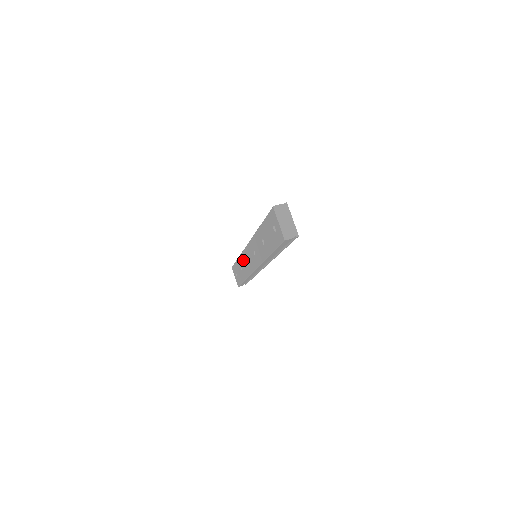
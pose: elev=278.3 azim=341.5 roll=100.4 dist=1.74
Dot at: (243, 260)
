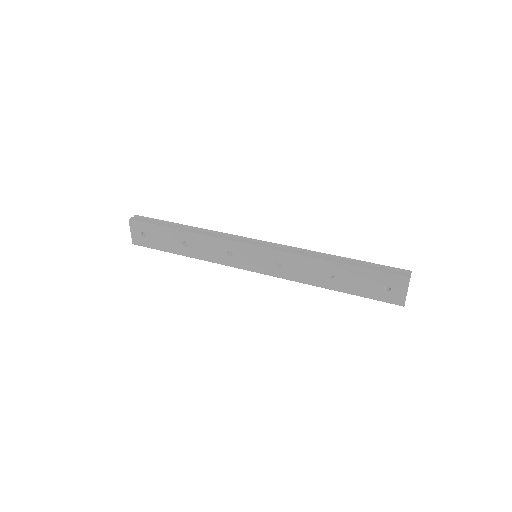
Dot at: (212, 245)
